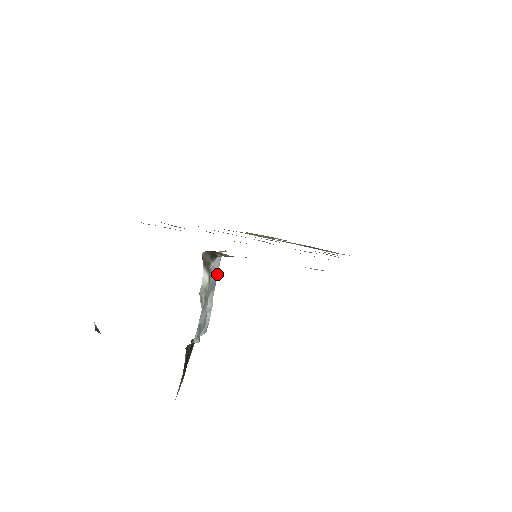
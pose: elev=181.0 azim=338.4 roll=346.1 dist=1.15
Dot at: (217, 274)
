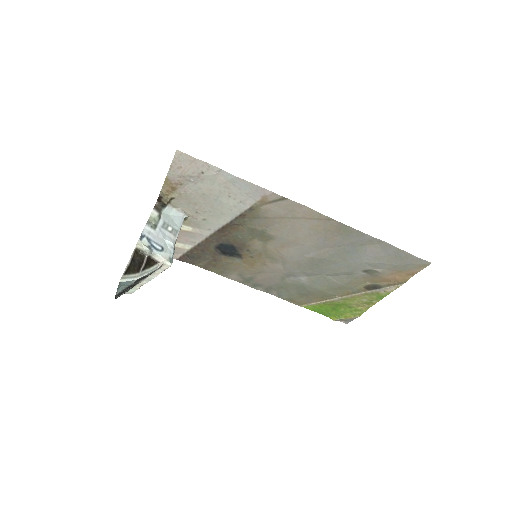
Dot at: (180, 228)
